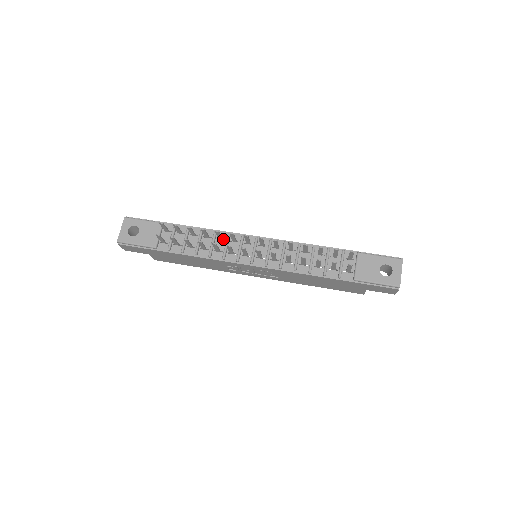
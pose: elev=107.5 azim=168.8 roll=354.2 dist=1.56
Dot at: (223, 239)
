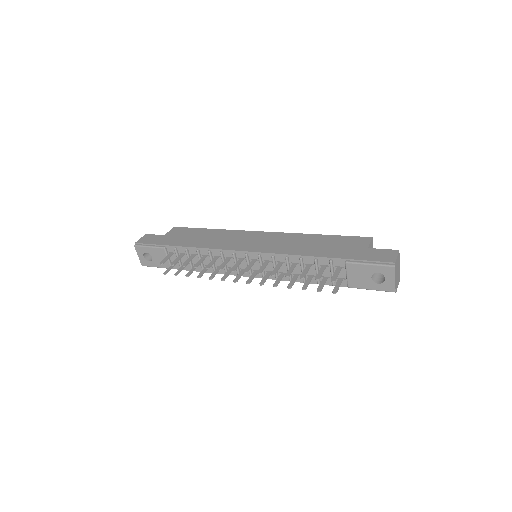
Dot at: (219, 256)
